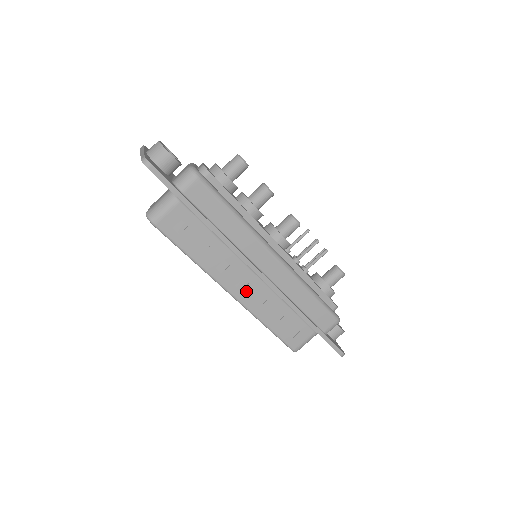
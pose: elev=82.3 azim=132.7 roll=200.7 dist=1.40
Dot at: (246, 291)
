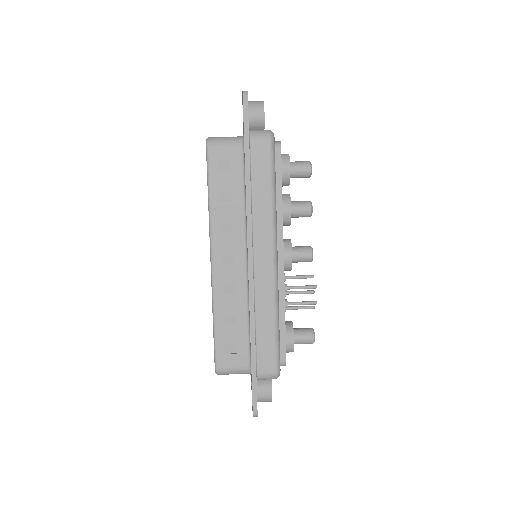
Dot at: (226, 269)
